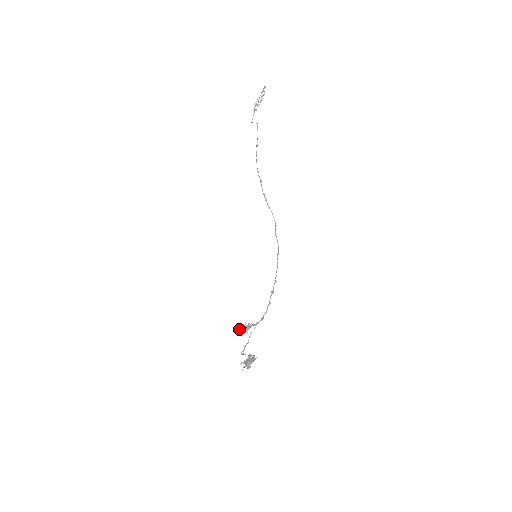
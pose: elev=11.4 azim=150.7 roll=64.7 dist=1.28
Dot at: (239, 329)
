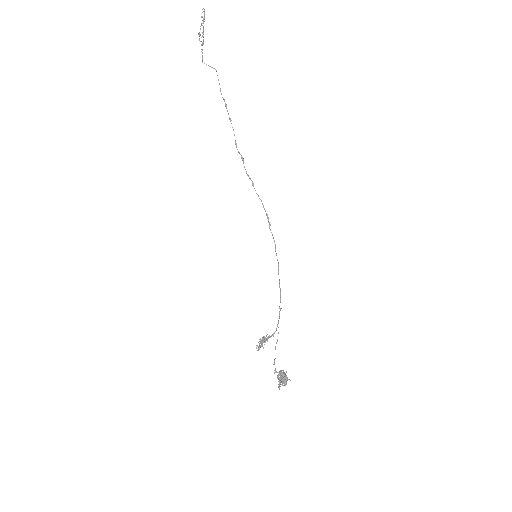
Dot at: (259, 345)
